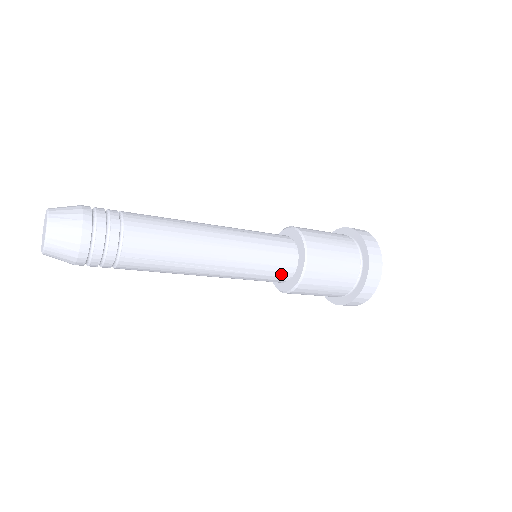
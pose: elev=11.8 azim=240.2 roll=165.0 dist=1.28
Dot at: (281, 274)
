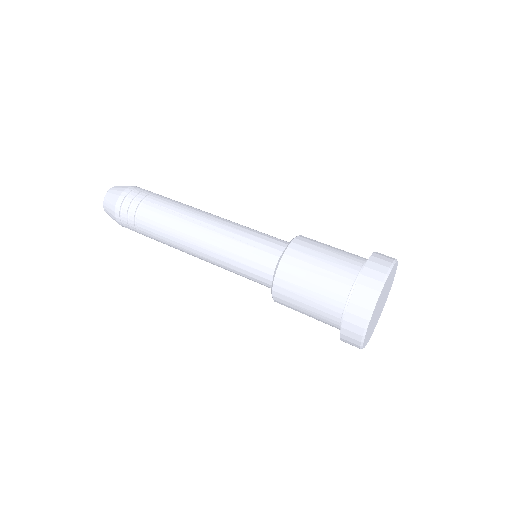
Dot at: (263, 284)
